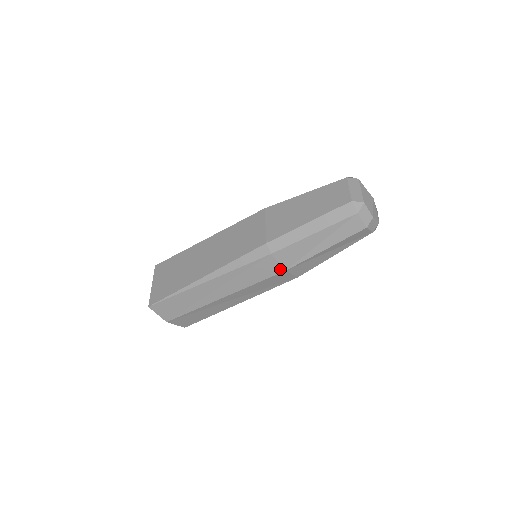
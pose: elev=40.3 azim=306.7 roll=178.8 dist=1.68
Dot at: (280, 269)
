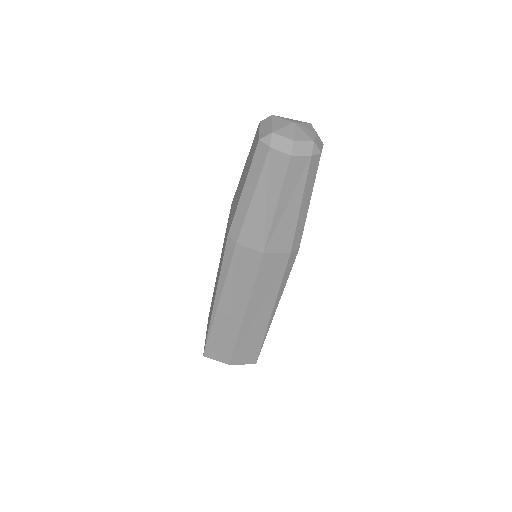
Dot at: (258, 254)
